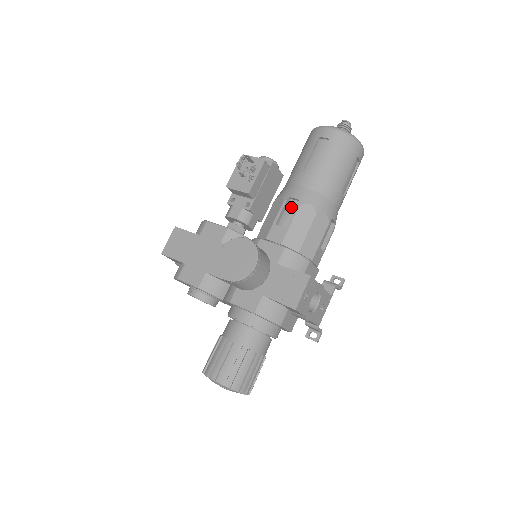
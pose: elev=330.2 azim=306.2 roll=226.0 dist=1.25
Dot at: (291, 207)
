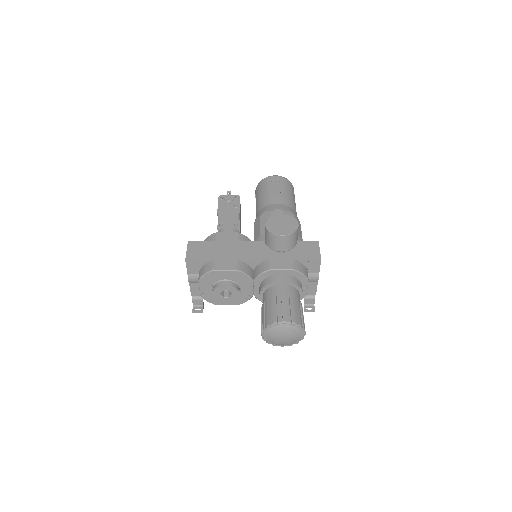
Dot at: occluded
